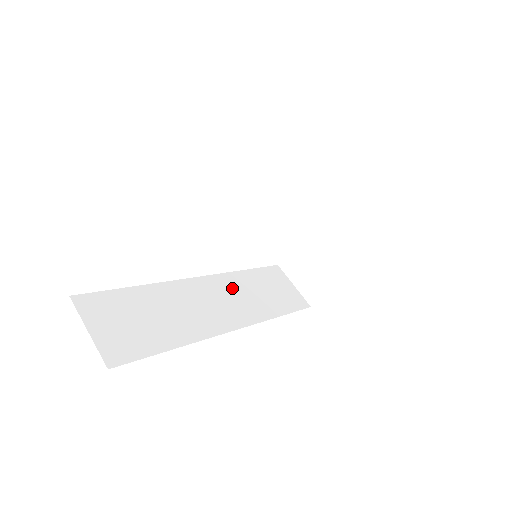
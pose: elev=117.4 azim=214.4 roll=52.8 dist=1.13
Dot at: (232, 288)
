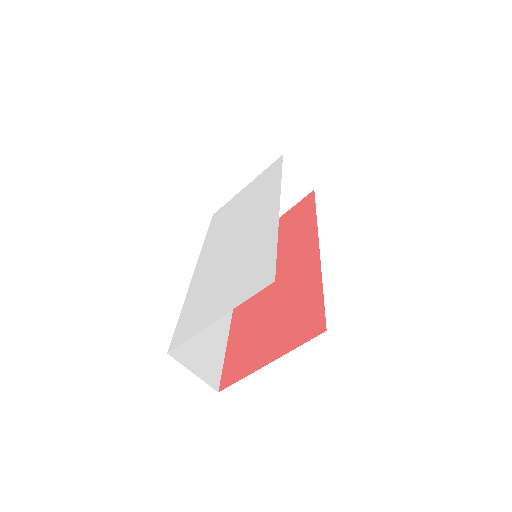
Dot at: occluded
